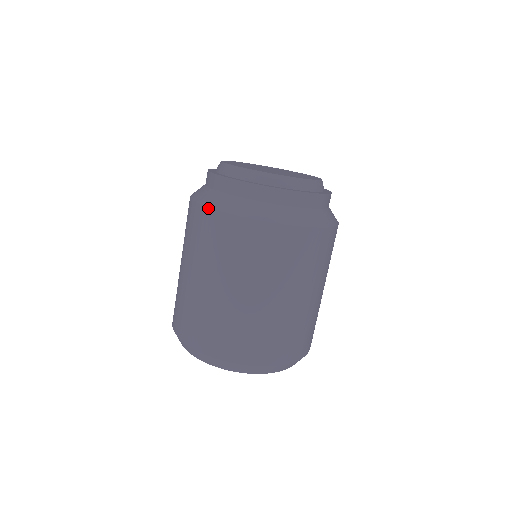
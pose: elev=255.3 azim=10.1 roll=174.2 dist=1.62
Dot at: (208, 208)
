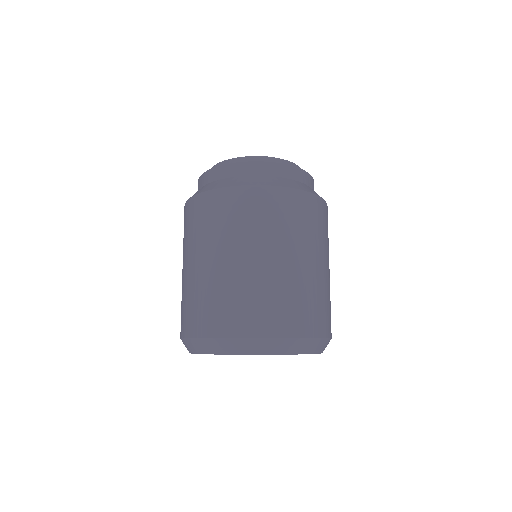
Dot at: (208, 191)
